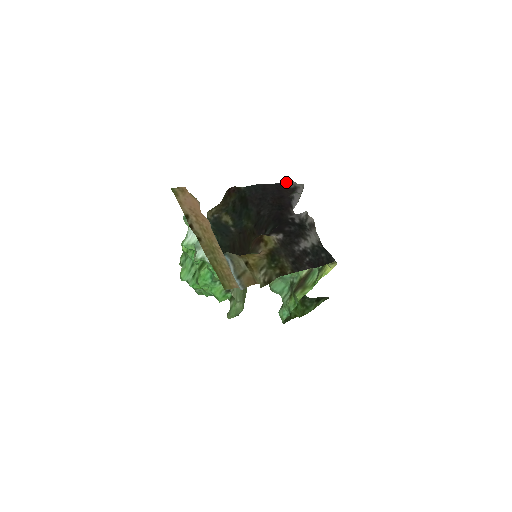
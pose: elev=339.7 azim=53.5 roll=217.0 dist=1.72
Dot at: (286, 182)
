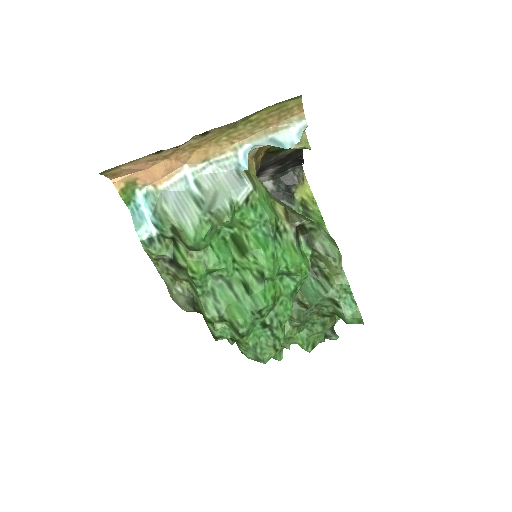
Dot at: occluded
